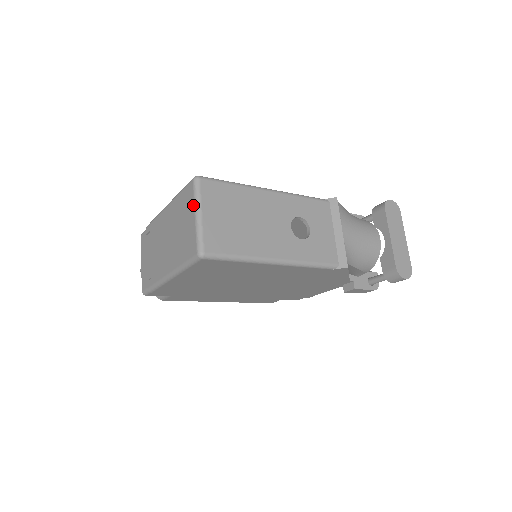
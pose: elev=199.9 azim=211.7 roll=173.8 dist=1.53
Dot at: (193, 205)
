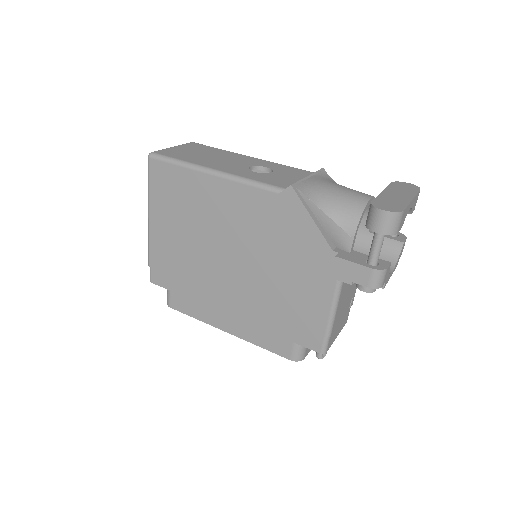
Dot at: occluded
